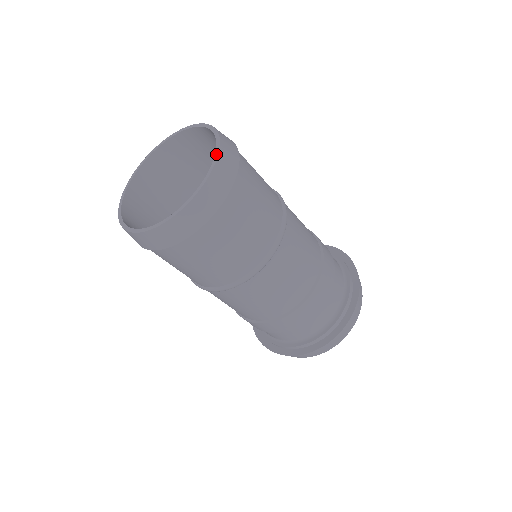
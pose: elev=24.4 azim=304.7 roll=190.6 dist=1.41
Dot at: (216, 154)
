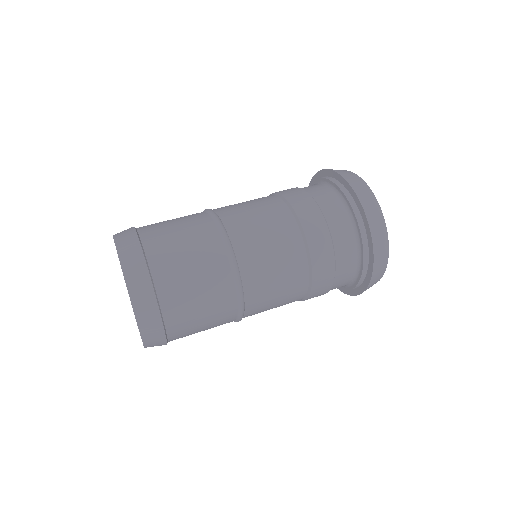
Dot at: (117, 252)
